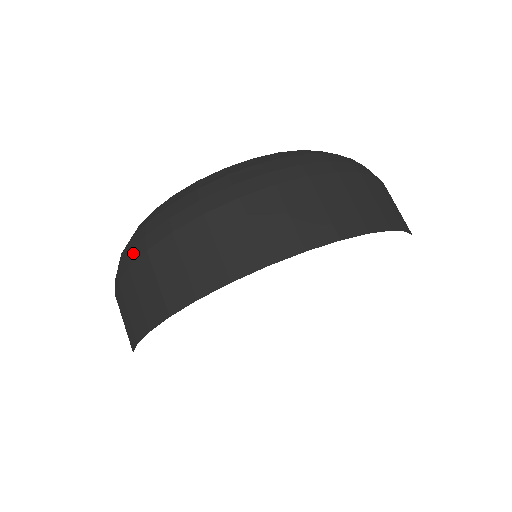
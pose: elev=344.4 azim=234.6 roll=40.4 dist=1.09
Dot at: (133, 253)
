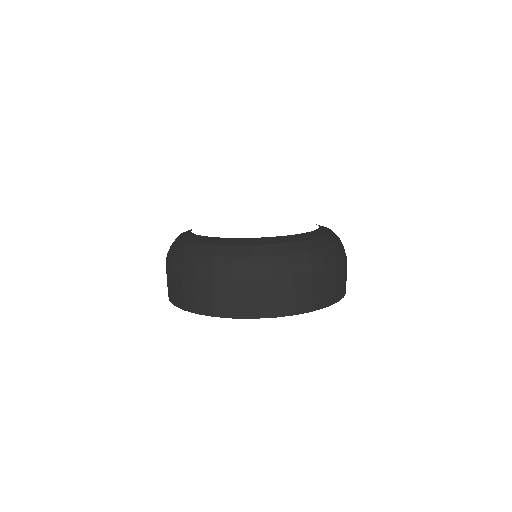
Dot at: (186, 267)
